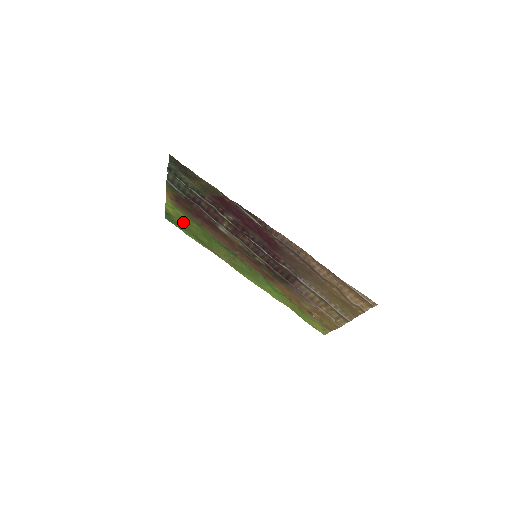
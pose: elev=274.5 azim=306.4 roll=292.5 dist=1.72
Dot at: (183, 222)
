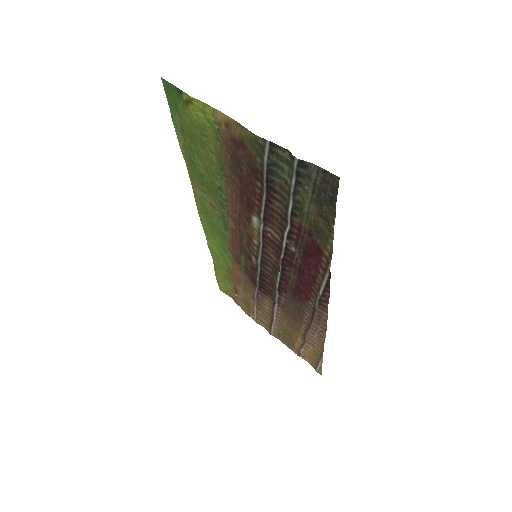
Dot at: (196, 132)
